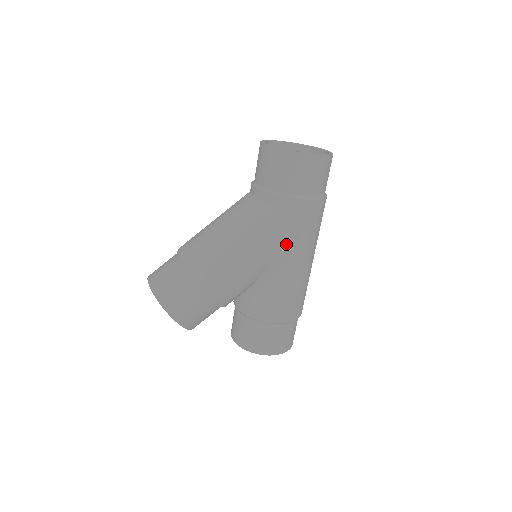
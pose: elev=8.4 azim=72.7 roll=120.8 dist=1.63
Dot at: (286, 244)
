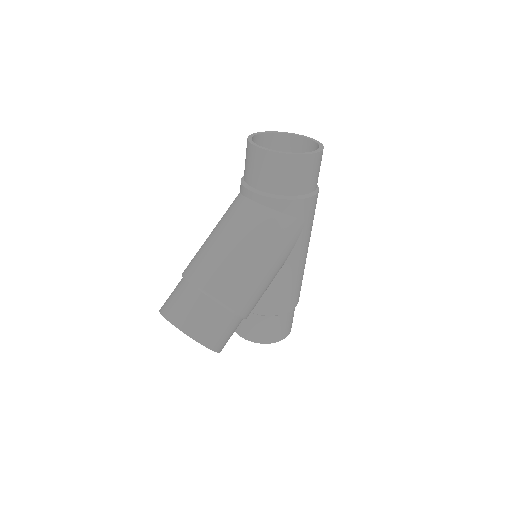
Dot at: (297, 242)
